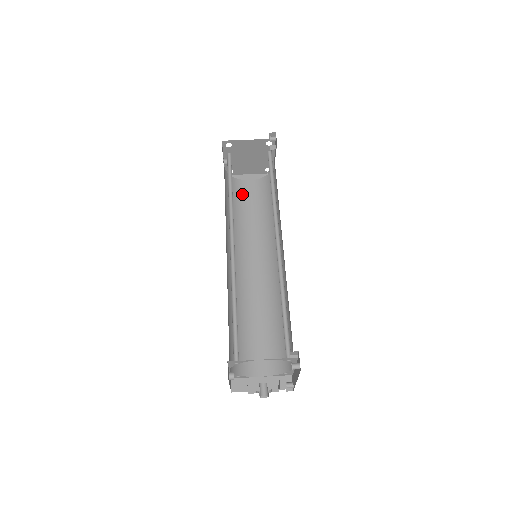
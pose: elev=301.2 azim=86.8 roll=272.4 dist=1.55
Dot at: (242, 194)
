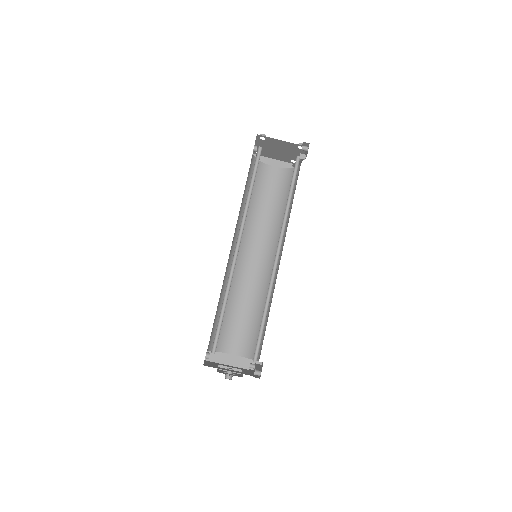
Dot at: (263, 180)
